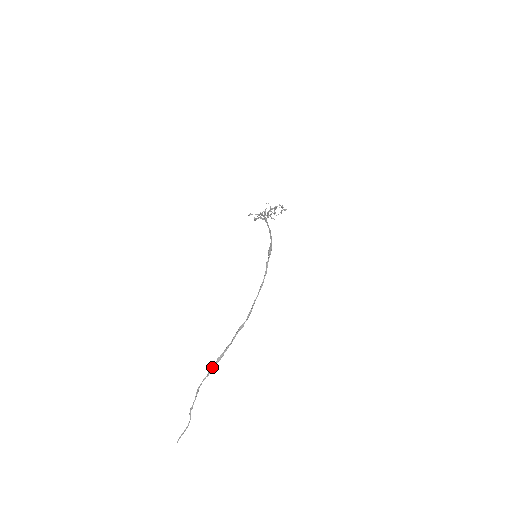
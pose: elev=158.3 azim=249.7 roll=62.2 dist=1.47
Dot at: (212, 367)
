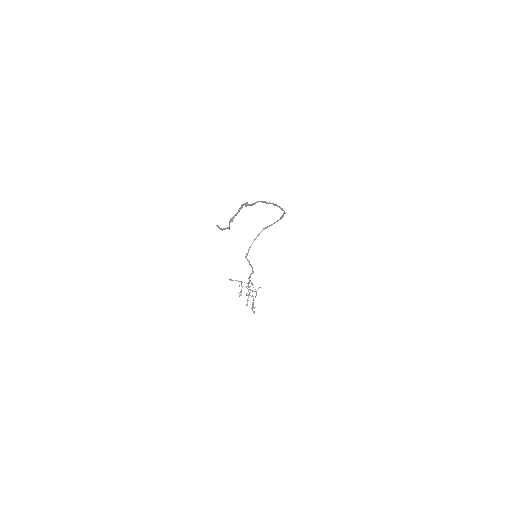
Dot at: (256, 202)
